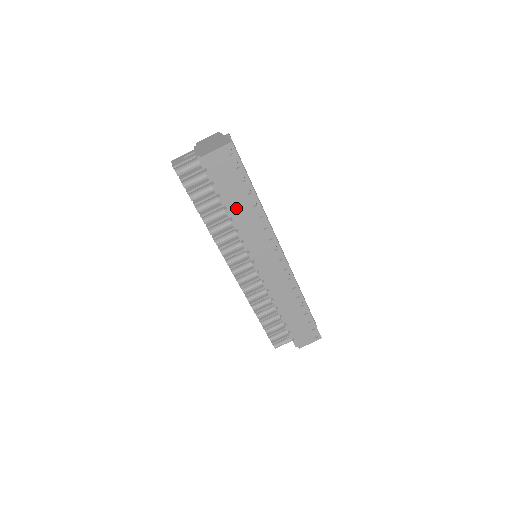
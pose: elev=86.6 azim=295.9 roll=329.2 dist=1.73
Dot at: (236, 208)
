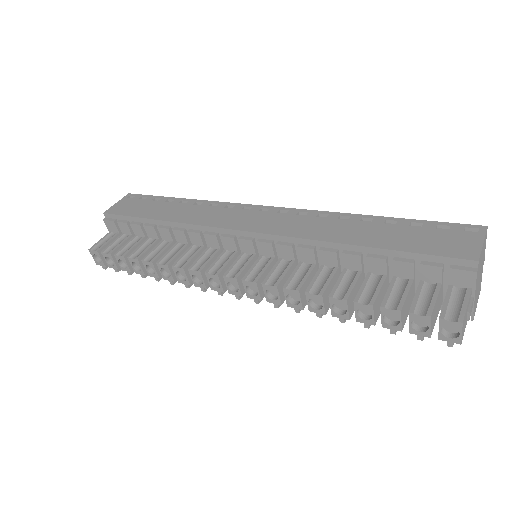
Dot at: (166, 215)
